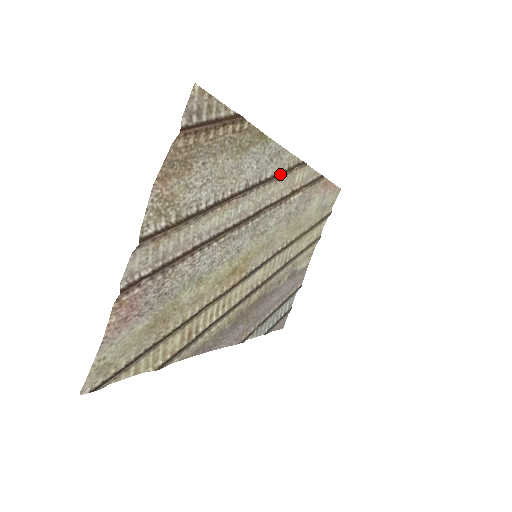
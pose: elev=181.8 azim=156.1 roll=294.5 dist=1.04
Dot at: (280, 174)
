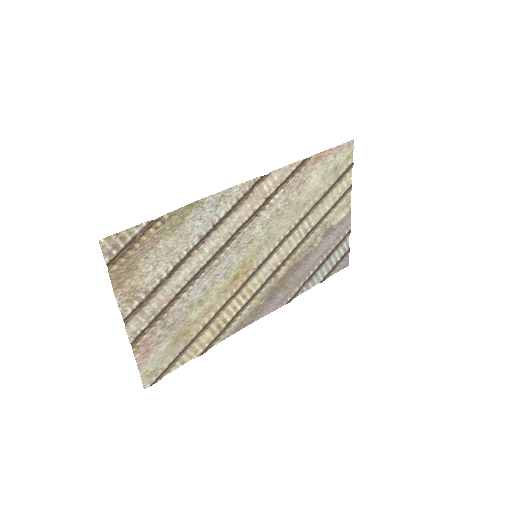
Dot at: (236, 205)
